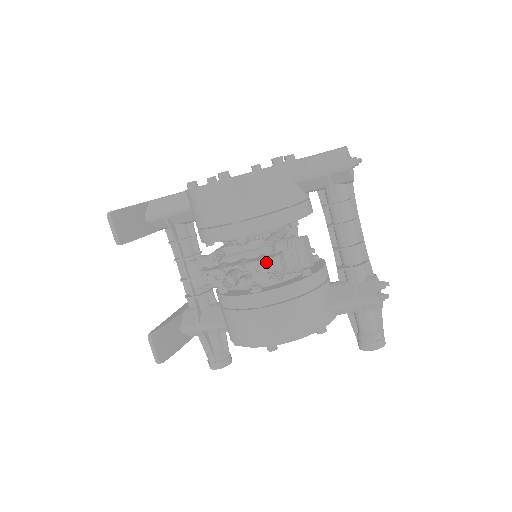
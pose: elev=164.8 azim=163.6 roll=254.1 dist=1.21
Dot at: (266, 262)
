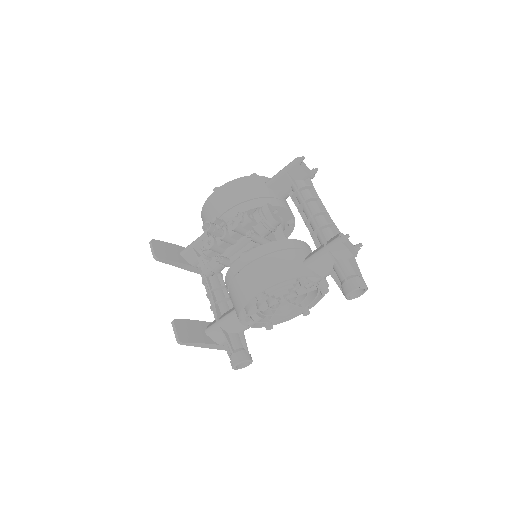
Dot at: (239, 218)
